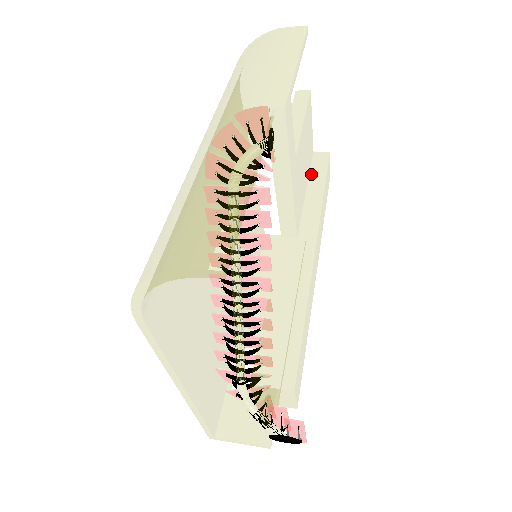
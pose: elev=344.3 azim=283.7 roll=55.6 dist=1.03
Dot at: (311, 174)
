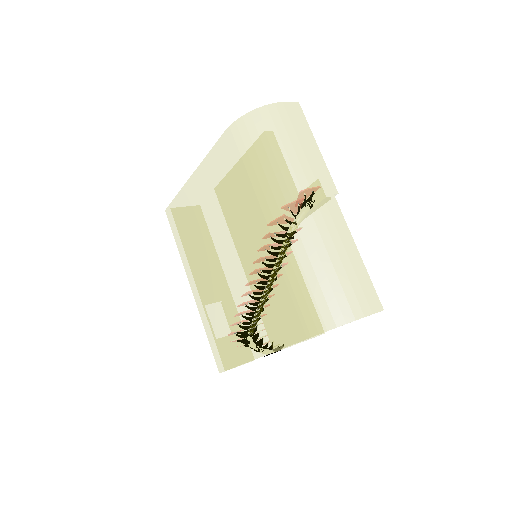
Dot at: occluded
